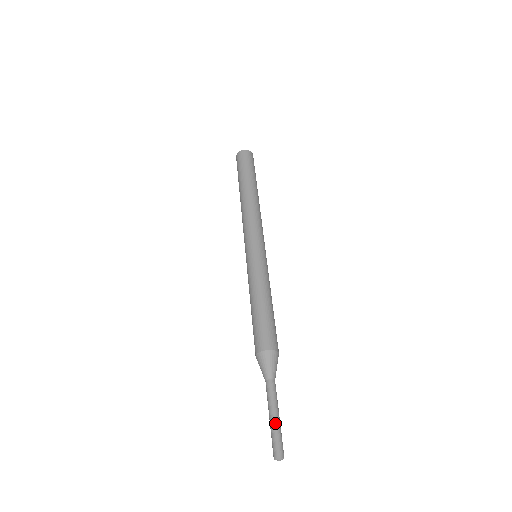
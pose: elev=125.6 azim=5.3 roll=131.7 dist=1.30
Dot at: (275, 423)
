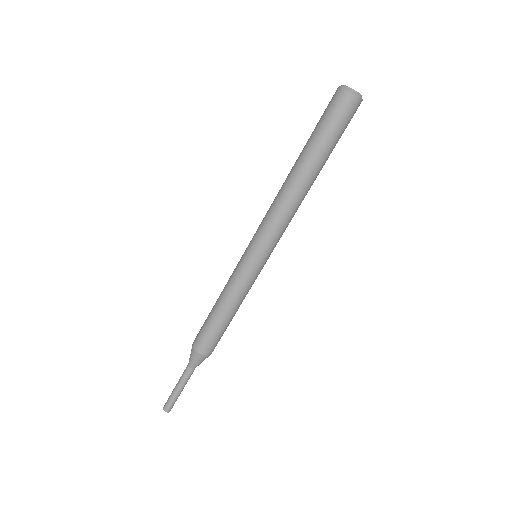
Dot at: (176, 394)
